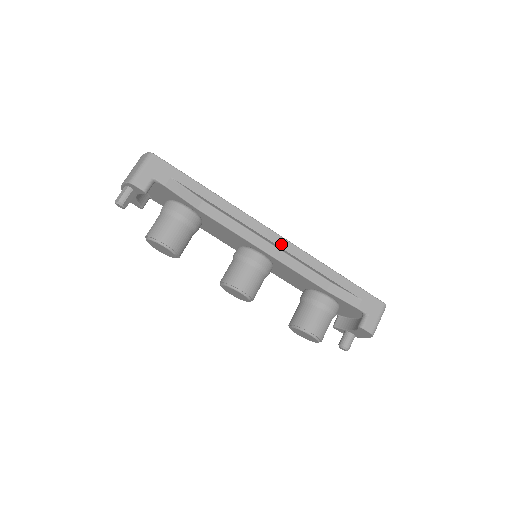
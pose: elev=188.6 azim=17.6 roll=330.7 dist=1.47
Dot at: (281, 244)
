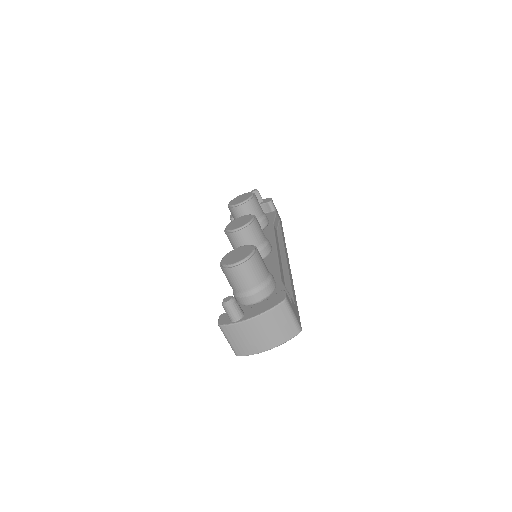
Dot at: (287, 260)
